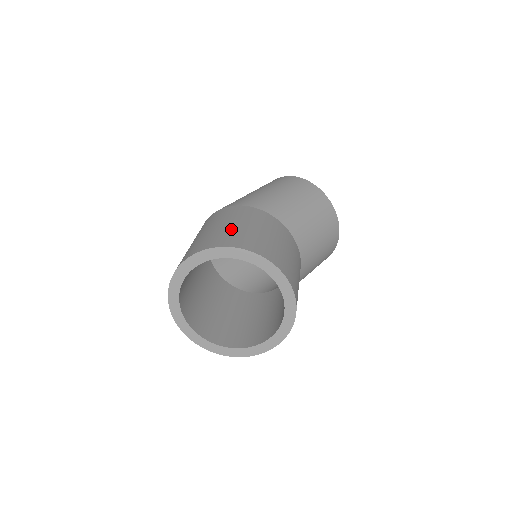
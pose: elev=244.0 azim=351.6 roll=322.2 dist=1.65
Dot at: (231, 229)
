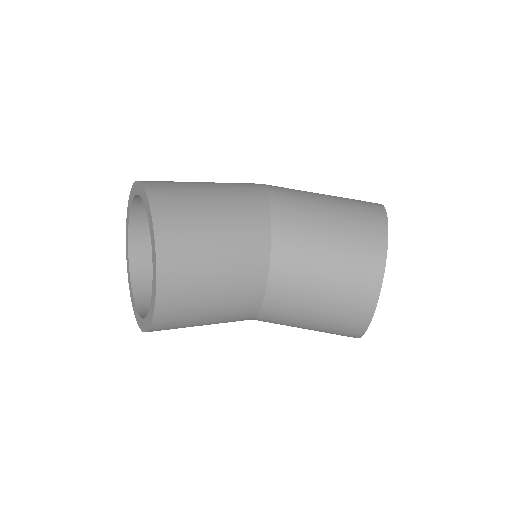
Dot at: (192, 186)
